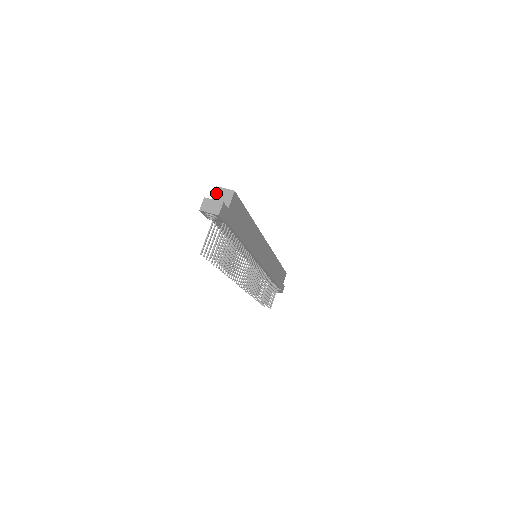
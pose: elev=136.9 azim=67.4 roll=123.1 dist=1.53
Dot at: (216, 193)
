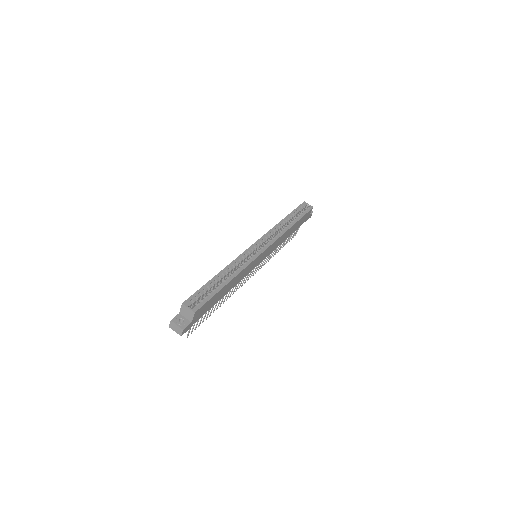
Dot at: (182, 308)
